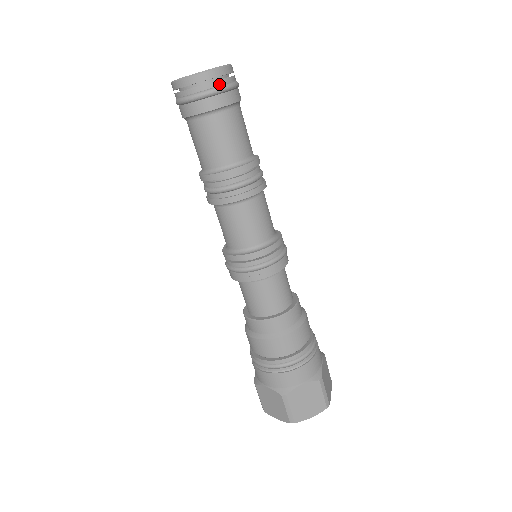
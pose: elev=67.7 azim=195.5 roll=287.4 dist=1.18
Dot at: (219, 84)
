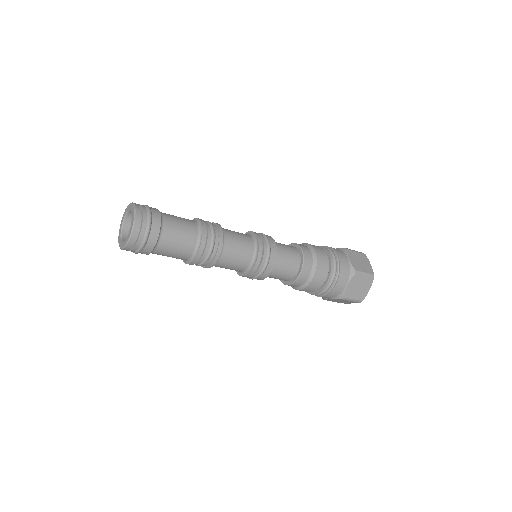
Dot at: (144, 231)
